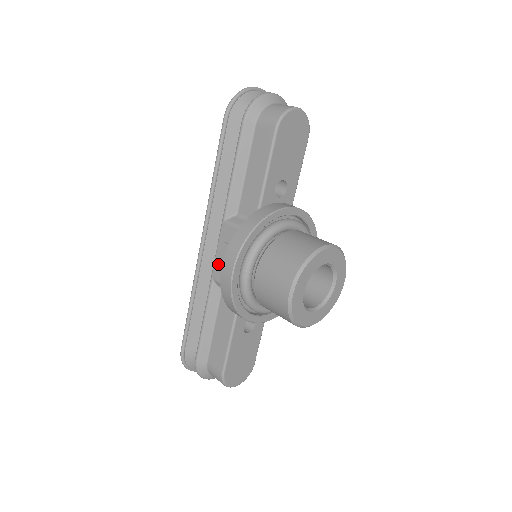
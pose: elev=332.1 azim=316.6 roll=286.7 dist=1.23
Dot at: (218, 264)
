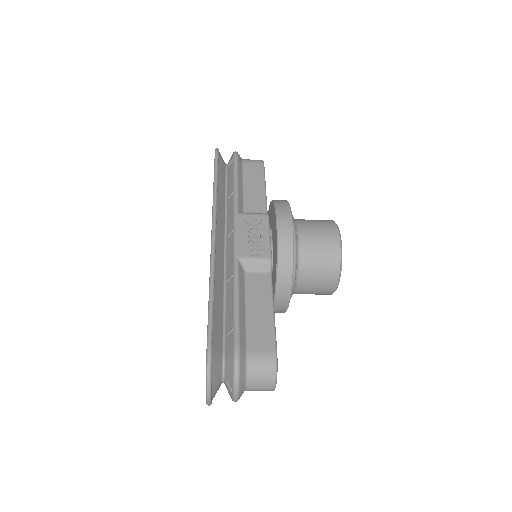
Dot at: (242, 244)
